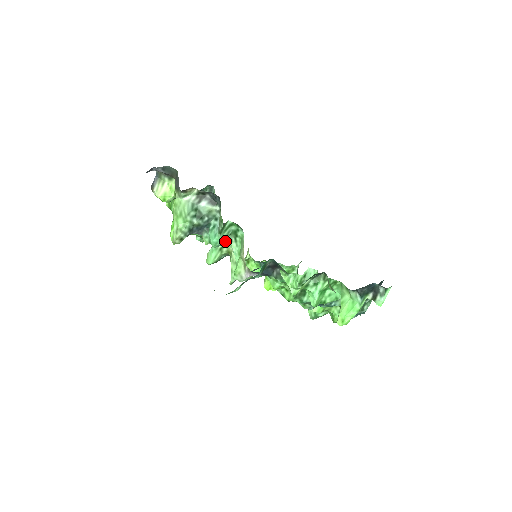
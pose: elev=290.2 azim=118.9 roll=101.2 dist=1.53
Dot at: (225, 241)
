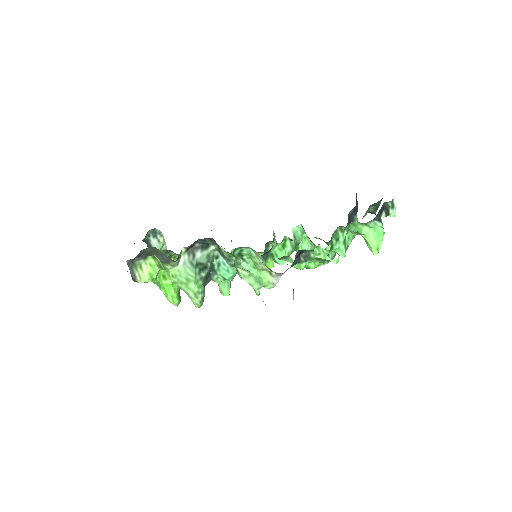
Dot at: occluded
